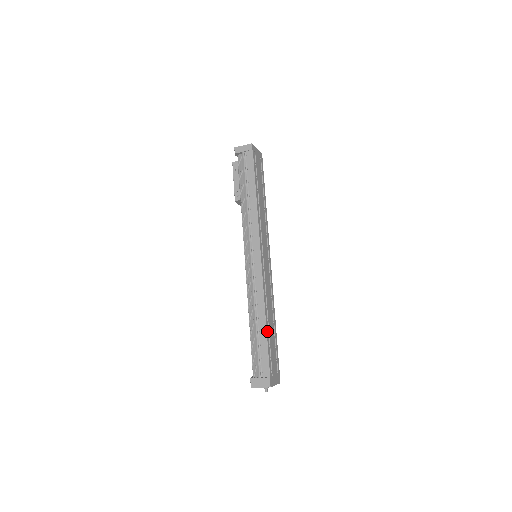
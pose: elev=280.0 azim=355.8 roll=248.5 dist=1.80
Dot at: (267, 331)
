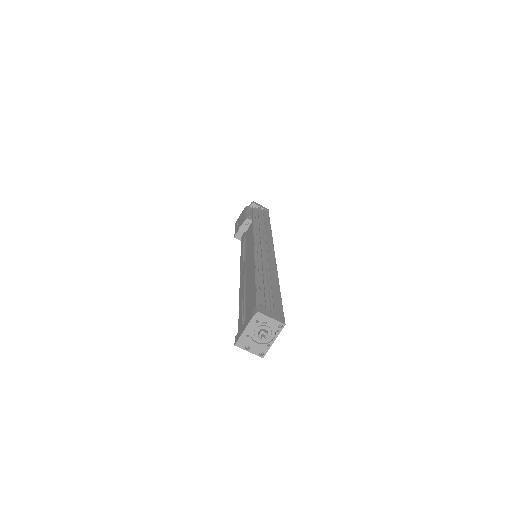
Dot at: occluded
